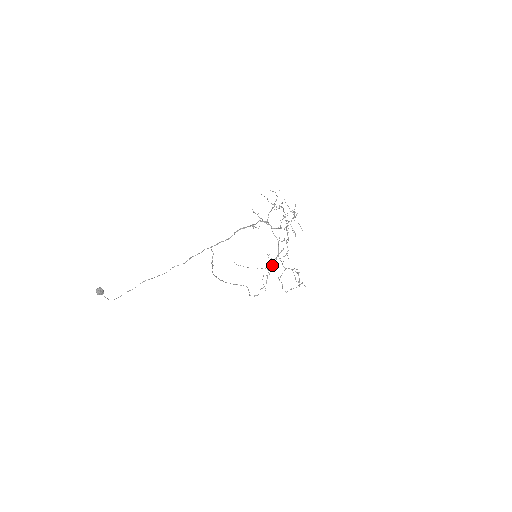
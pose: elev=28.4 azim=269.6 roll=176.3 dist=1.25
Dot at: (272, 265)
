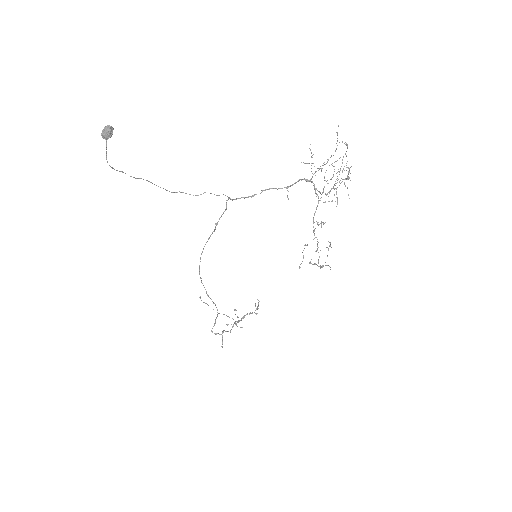
Dot at: occluded
